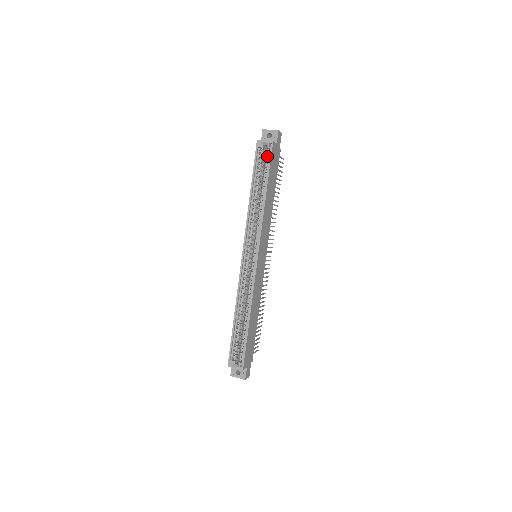
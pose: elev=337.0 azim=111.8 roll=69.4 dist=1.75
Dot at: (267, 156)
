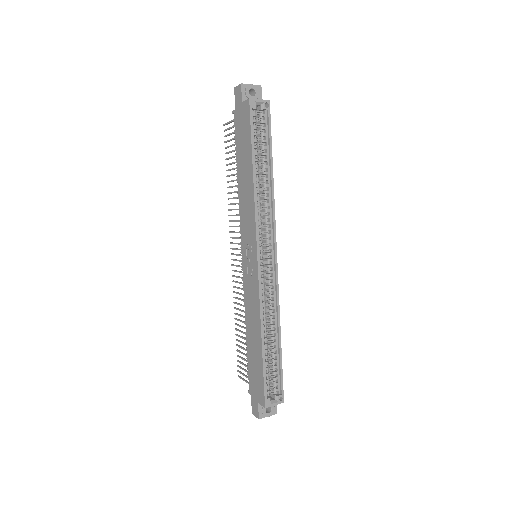
Dot at: (264, 121)
